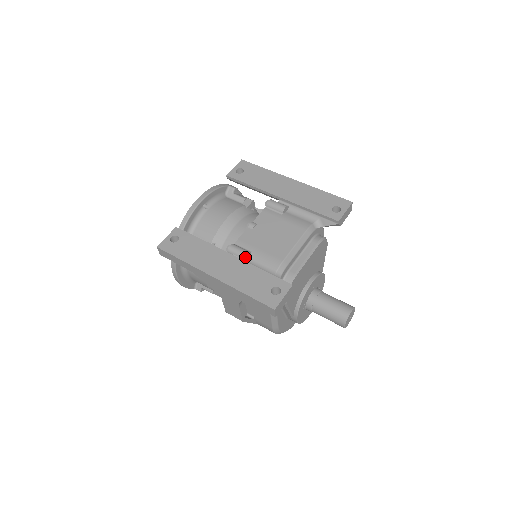
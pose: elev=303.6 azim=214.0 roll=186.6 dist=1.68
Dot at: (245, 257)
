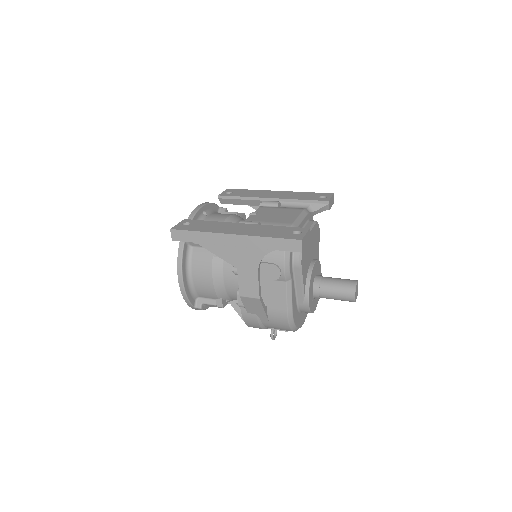
Dot at: occluded
